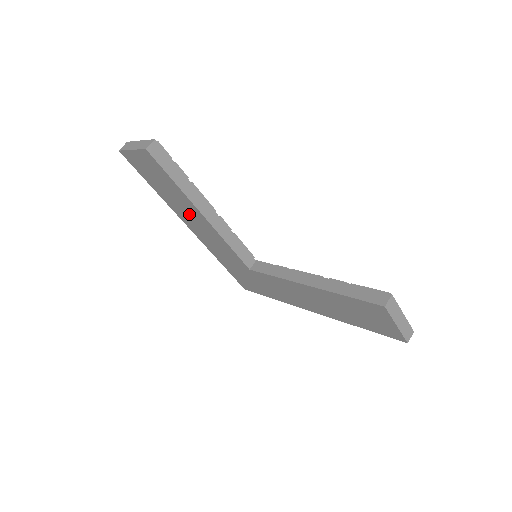
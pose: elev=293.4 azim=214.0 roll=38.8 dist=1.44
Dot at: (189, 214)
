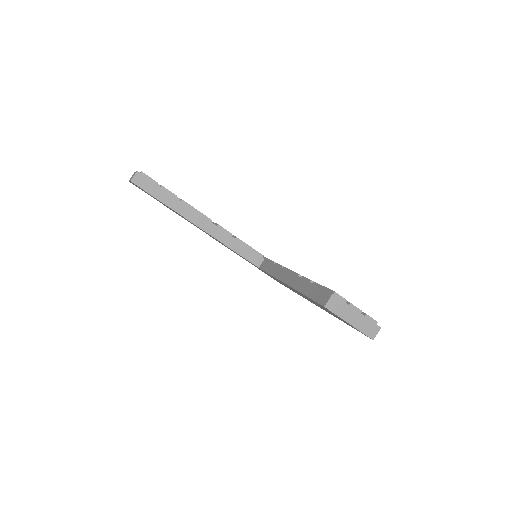
Dot at: occluded
